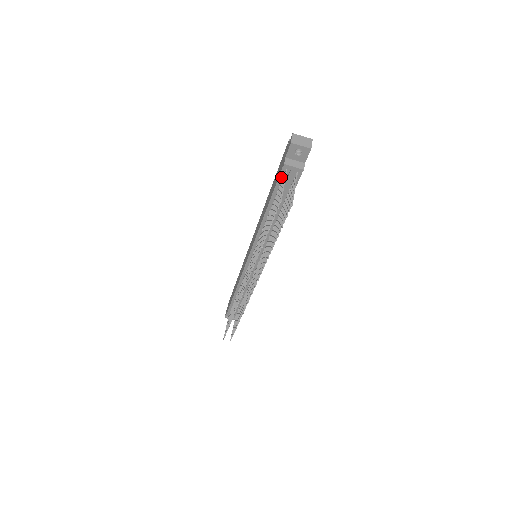
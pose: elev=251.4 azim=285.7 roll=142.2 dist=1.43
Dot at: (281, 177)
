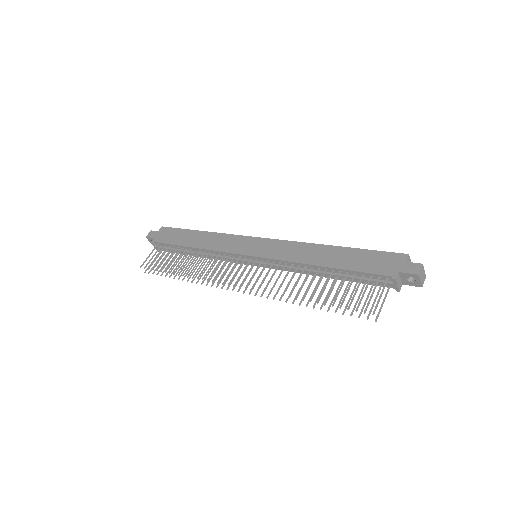
Dot at: (376, 275)
